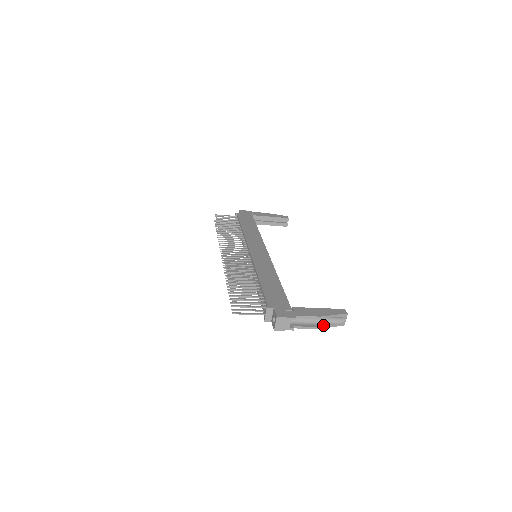
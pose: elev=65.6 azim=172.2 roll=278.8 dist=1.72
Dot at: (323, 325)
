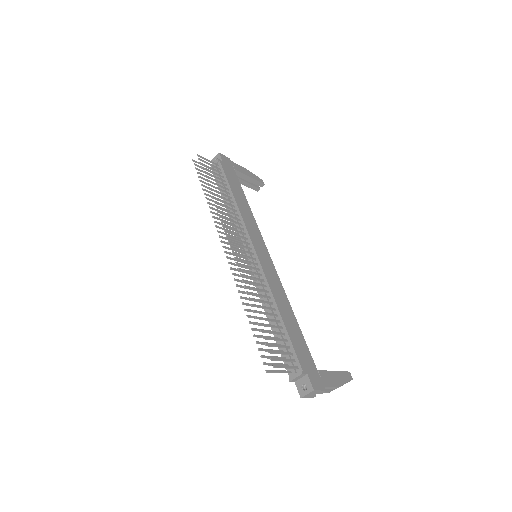
Dot at: (332, 389)
